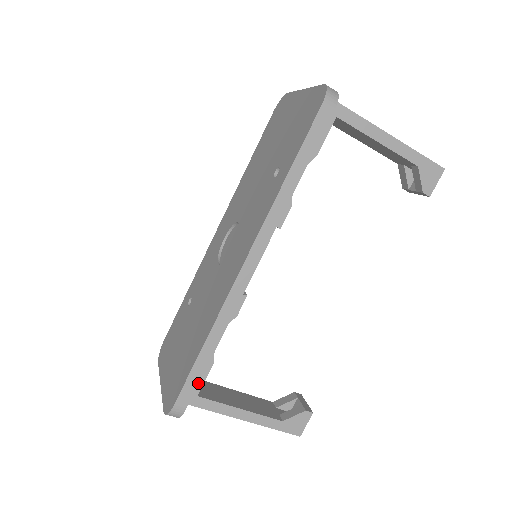
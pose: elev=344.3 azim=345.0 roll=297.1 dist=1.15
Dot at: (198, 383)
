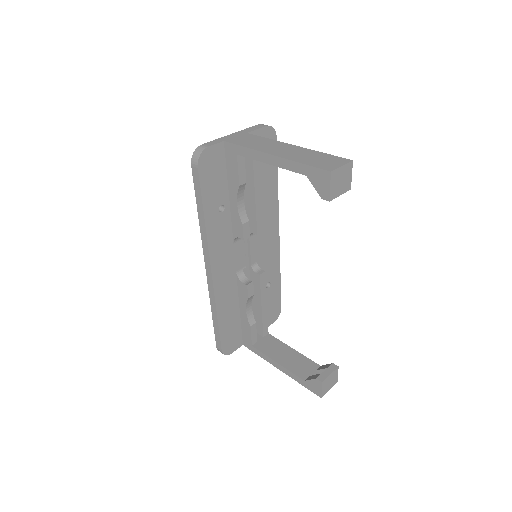
Dot at: (220, 337)
